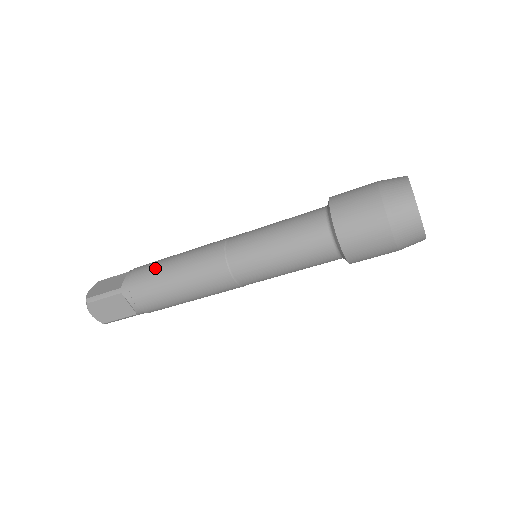
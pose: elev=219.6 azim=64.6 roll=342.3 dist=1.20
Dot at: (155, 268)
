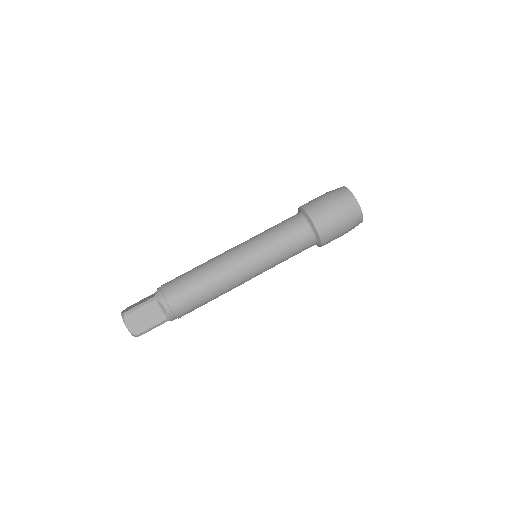
Dot at: (182, 276)
